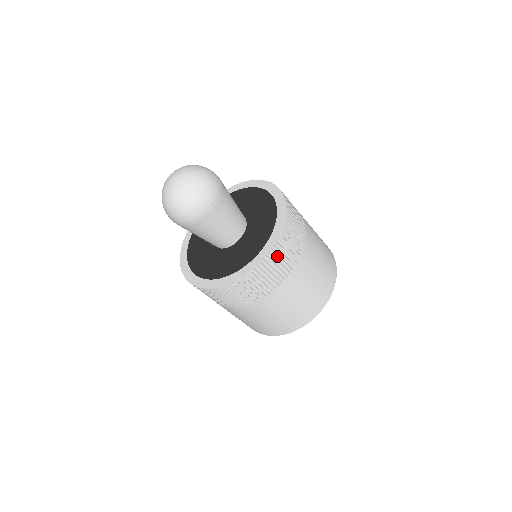
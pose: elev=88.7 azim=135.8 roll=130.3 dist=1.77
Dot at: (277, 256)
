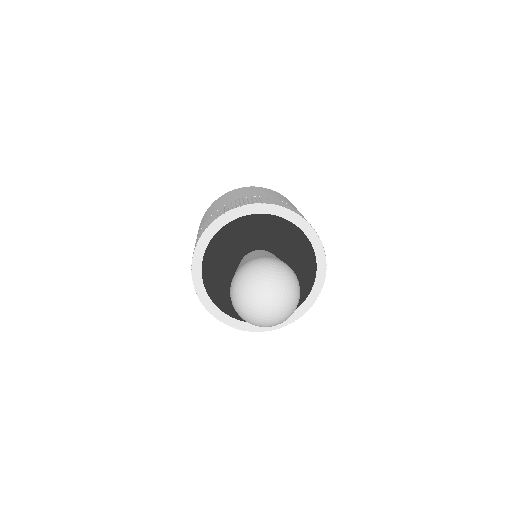
Dot at: occluded
